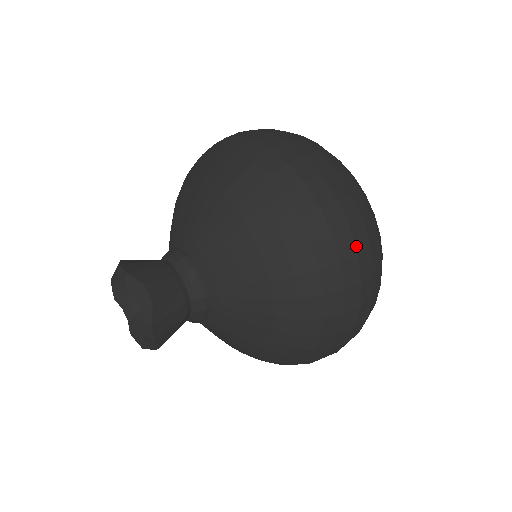
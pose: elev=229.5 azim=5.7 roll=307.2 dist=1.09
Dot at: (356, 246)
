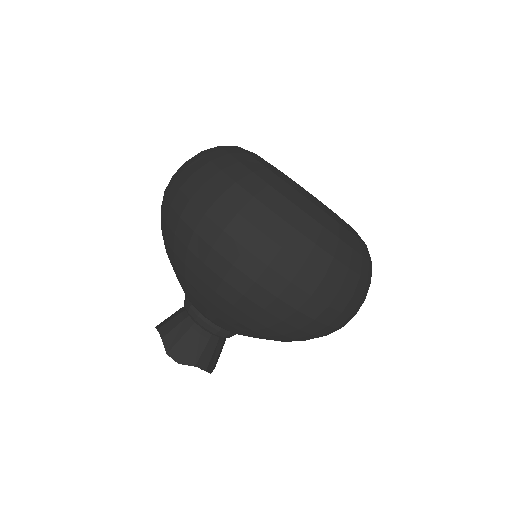
Dot at: (201, 208)
